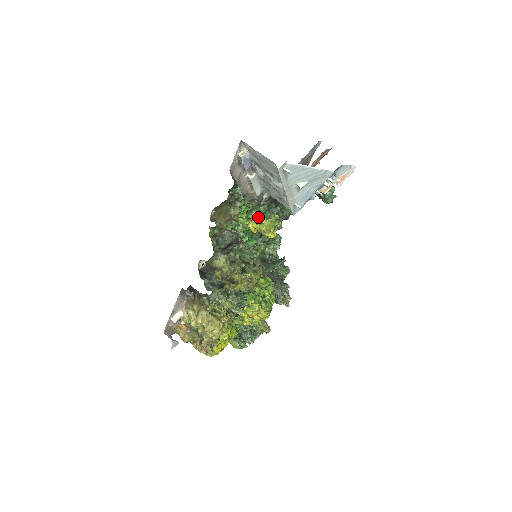
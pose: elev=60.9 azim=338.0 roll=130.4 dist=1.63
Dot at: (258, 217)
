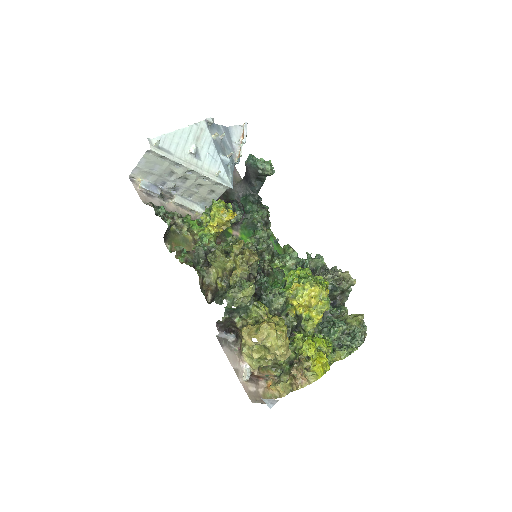
Dot at: (209, 218)
